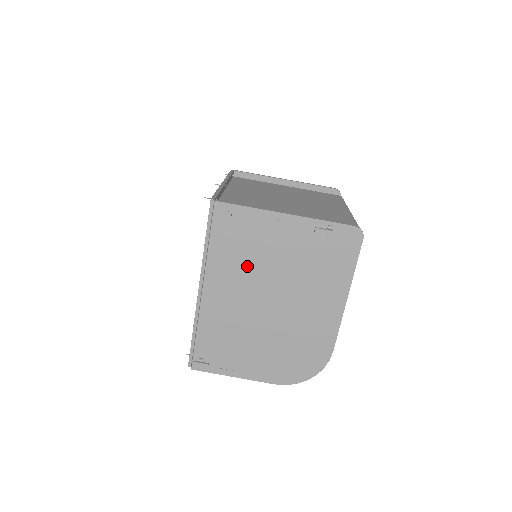
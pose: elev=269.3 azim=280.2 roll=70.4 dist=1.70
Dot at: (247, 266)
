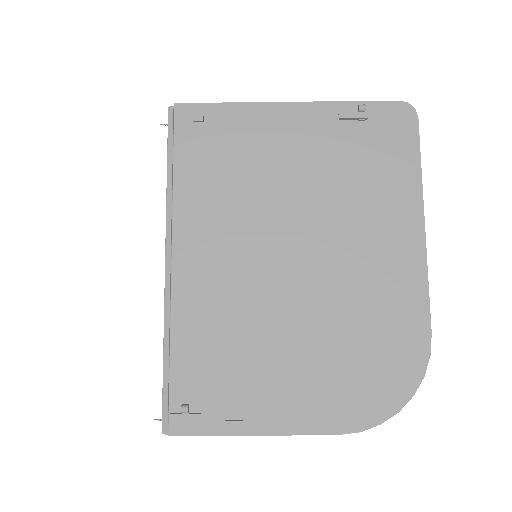
Dot at: (242, 199)
